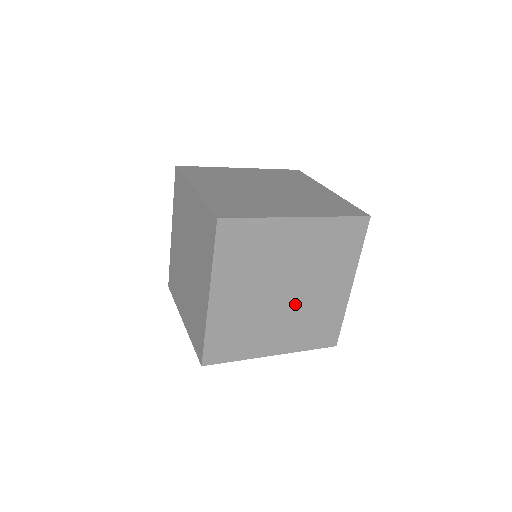
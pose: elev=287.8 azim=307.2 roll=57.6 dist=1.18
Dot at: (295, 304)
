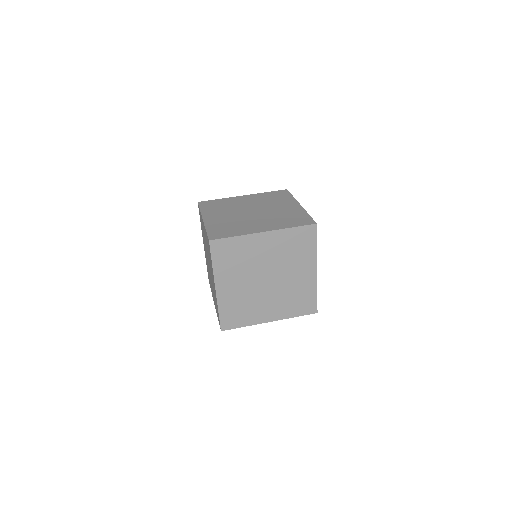
Dot at: (277, 287)
